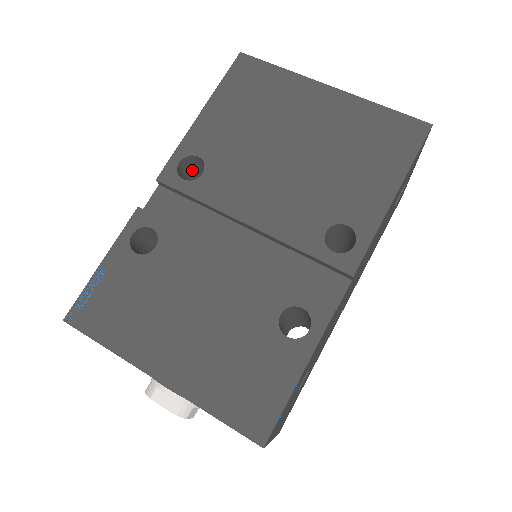
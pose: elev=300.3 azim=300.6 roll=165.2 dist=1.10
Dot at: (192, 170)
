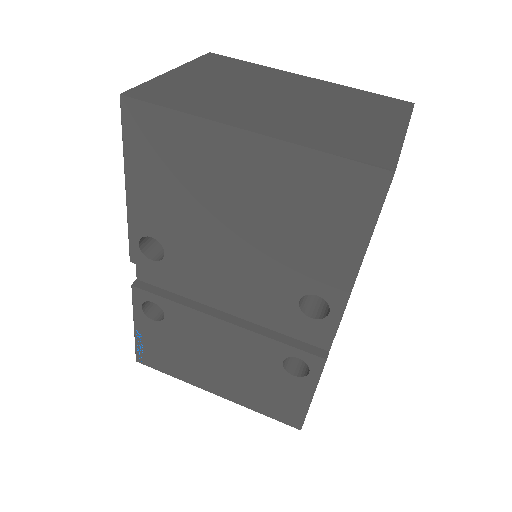
Dot at: occluded
